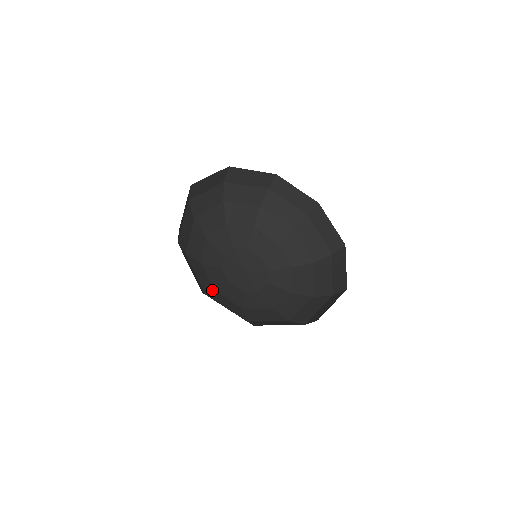
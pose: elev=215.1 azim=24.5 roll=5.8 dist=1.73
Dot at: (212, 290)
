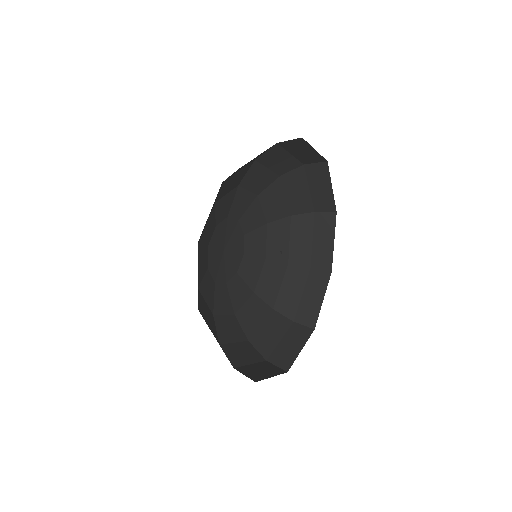
Dot at: (214, 320)
